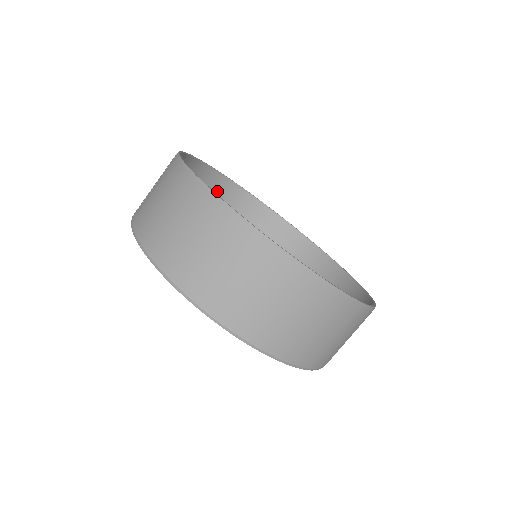
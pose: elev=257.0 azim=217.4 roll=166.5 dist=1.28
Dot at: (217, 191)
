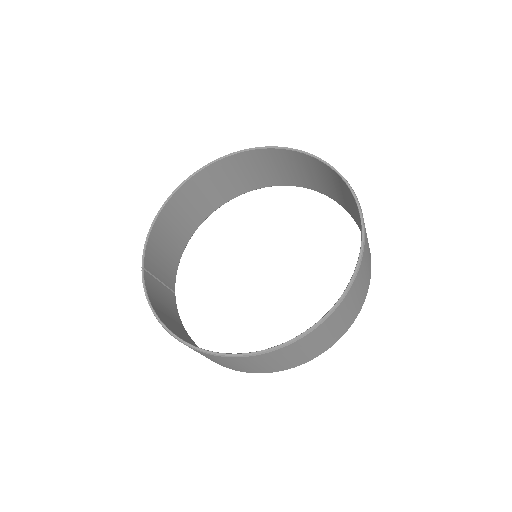
Dot at: (203, 183)
